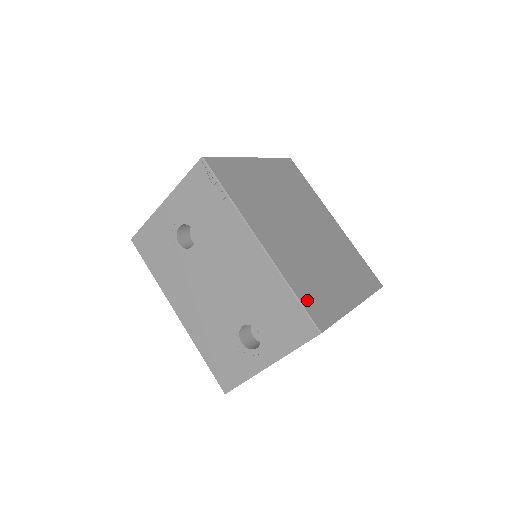
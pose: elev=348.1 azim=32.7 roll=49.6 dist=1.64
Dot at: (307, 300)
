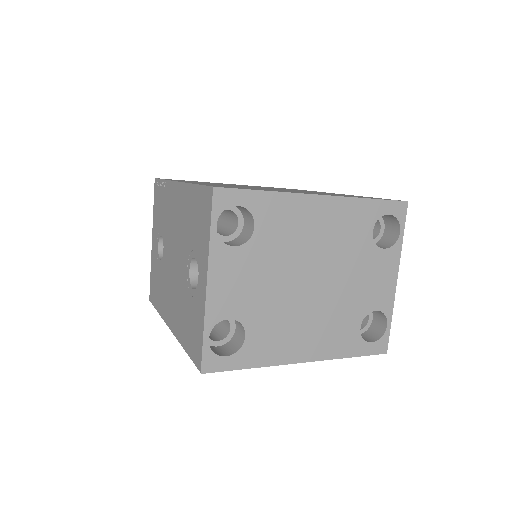
Dot at: occluded
